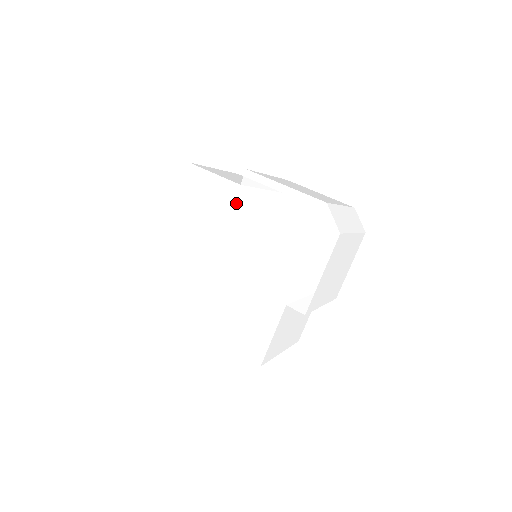
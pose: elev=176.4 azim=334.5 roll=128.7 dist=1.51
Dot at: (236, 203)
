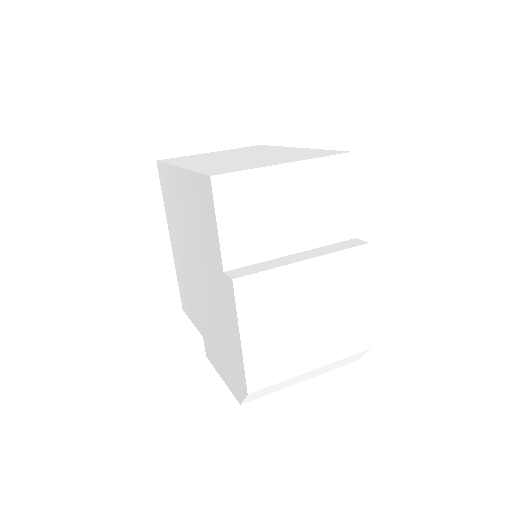
Dot at: (215, 268)
